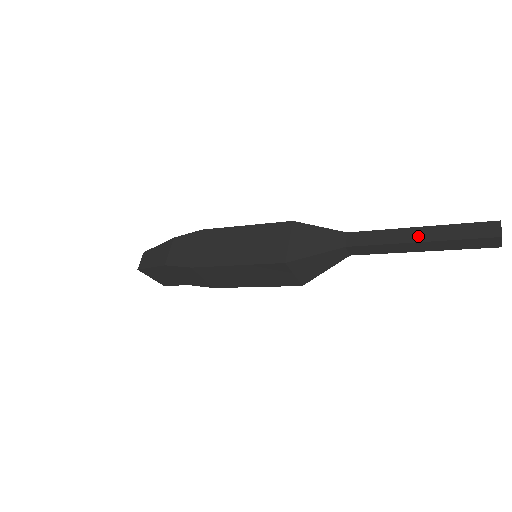
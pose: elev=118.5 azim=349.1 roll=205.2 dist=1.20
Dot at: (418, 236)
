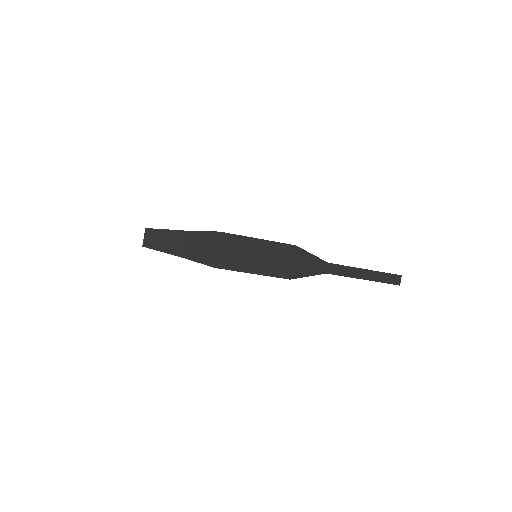
Dot at: (365, 276)
